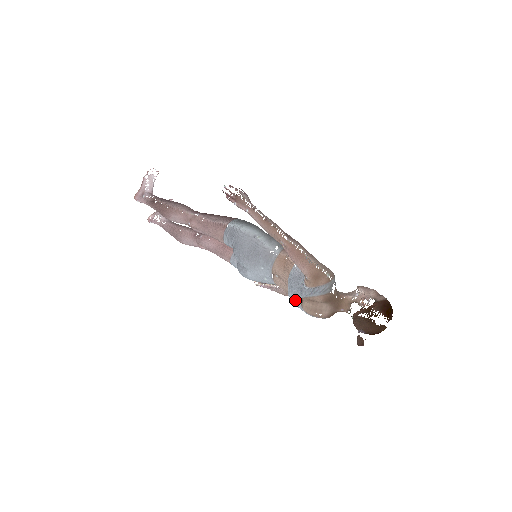
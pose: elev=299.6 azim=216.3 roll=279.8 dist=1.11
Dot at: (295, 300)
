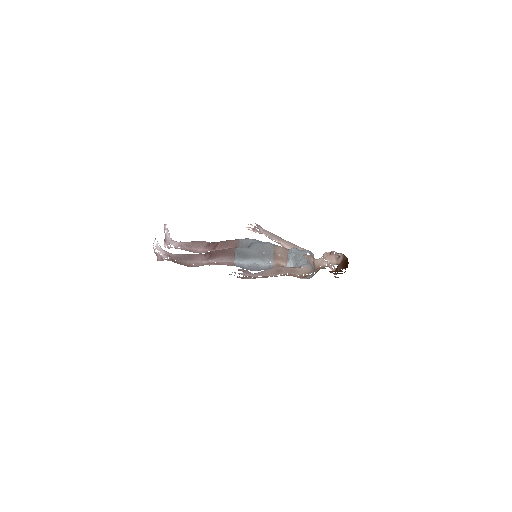
Dot at: occluded
